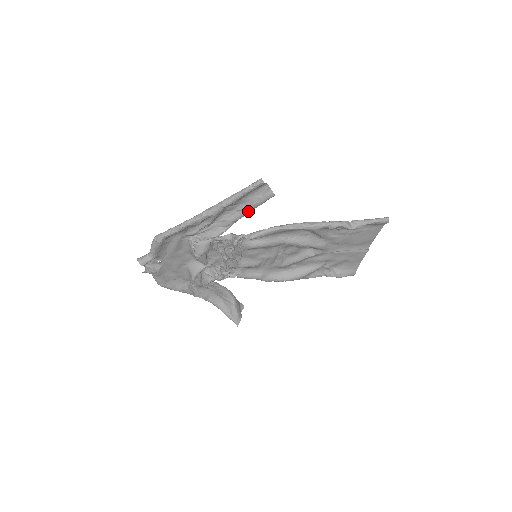
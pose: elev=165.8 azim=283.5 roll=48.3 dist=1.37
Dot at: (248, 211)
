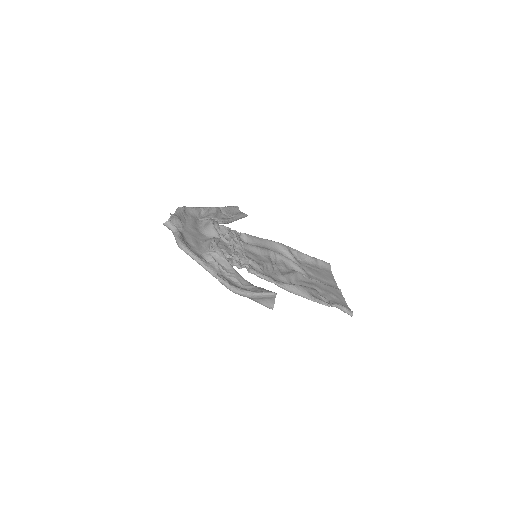
Dot at: (236, 217)
